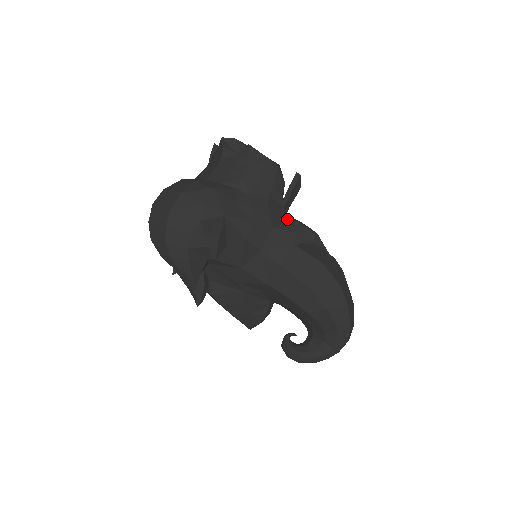
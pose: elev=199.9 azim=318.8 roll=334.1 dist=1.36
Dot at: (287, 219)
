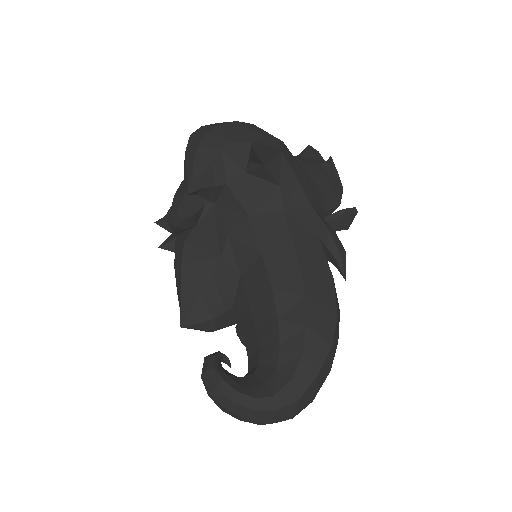
Dot at: (325, 221)
